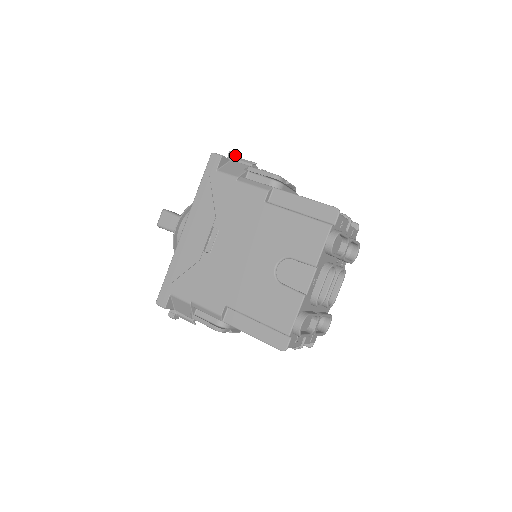
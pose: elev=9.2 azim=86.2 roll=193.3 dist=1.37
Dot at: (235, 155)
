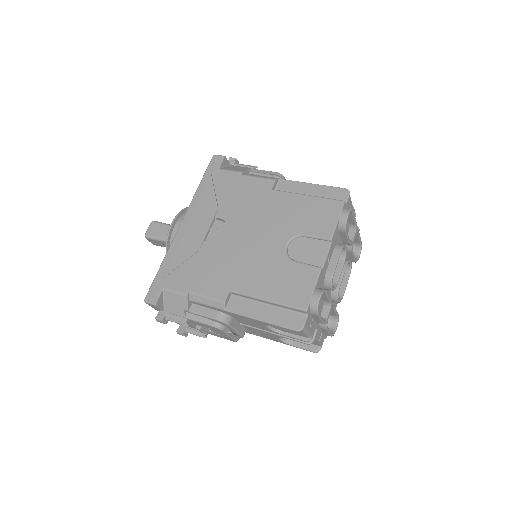
Dot at: (235, 161)
